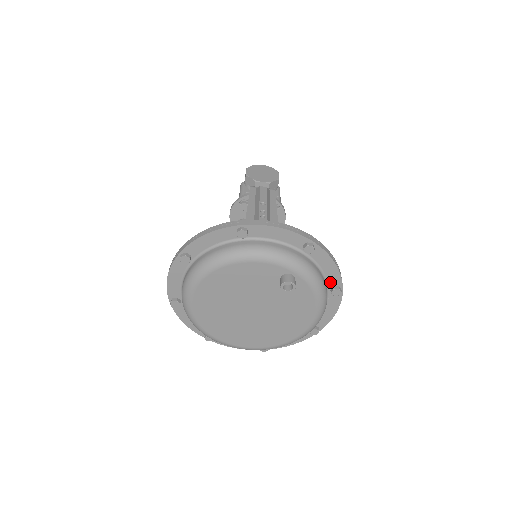
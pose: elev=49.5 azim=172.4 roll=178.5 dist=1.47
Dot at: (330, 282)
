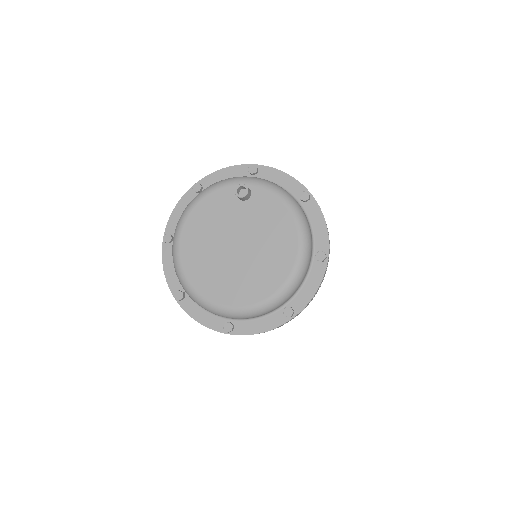
Dot at: (294, 193)
